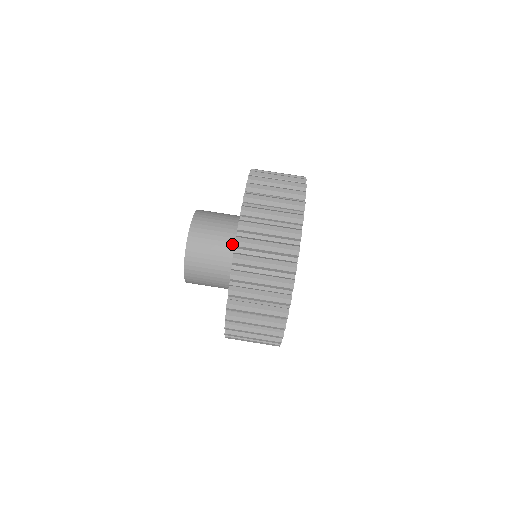
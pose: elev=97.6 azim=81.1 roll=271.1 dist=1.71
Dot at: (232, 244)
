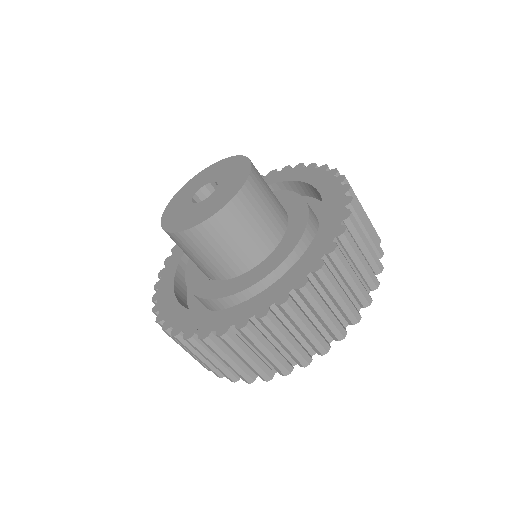
Dot at: (266, 248)
